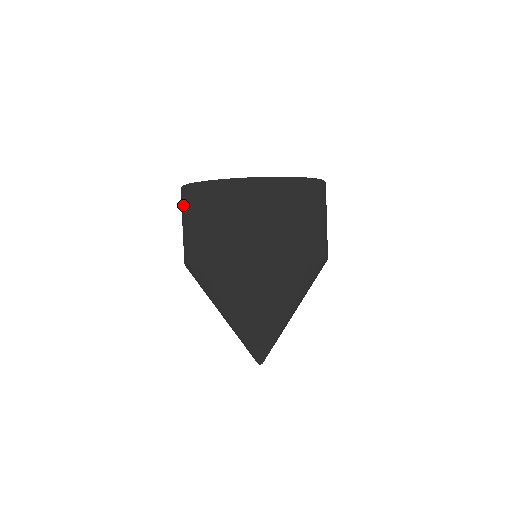
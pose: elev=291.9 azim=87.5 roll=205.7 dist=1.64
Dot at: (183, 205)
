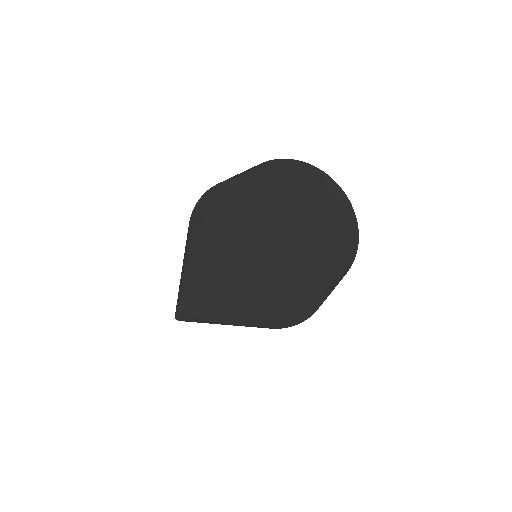
Dot at: occluded
